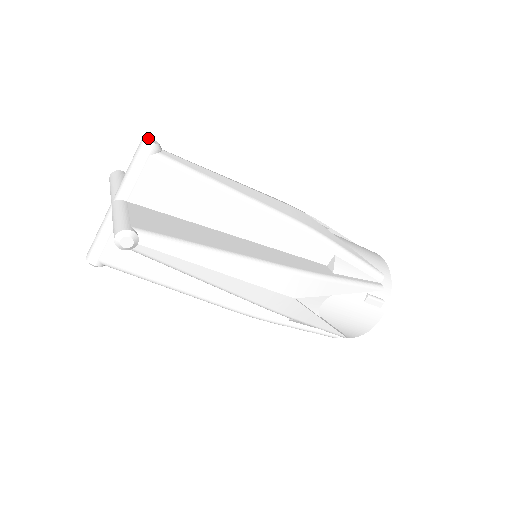
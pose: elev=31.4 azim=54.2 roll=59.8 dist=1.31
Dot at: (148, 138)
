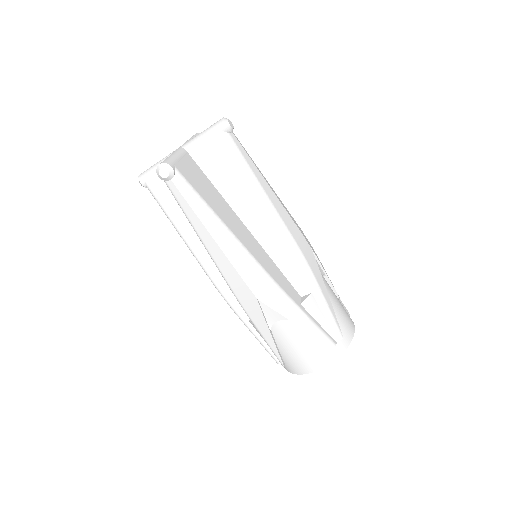
Dot at: occluded
